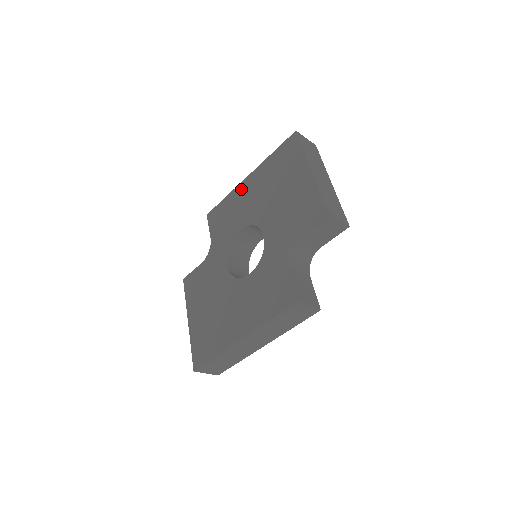
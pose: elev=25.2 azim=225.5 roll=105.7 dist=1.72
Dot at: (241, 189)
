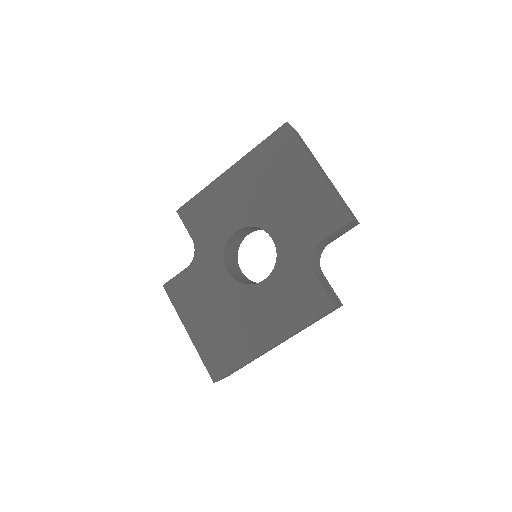
Dot at: (223, 183)
